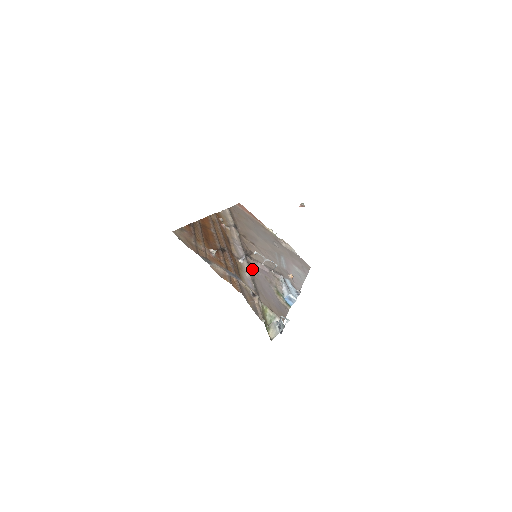
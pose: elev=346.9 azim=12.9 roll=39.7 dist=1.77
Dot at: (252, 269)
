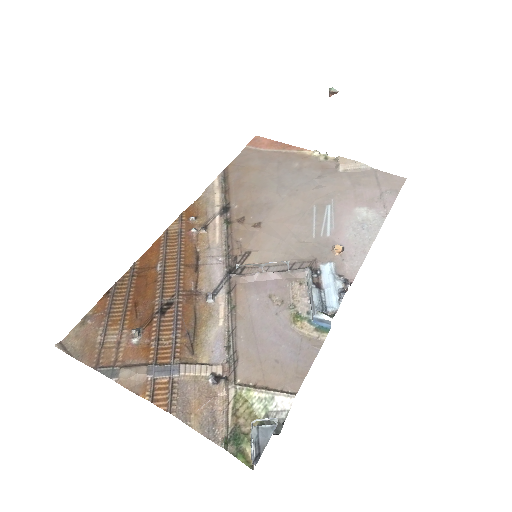
Dot at: (238, 300)
